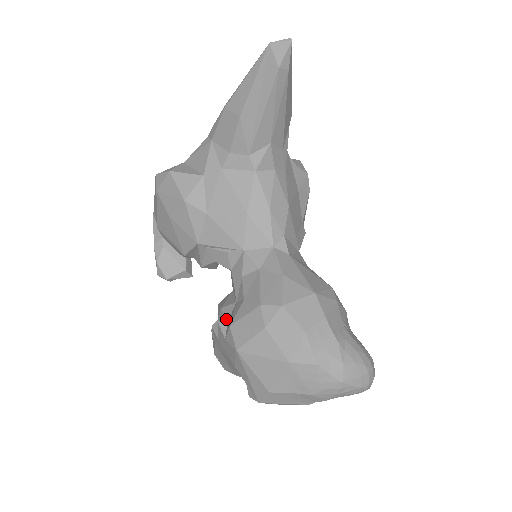
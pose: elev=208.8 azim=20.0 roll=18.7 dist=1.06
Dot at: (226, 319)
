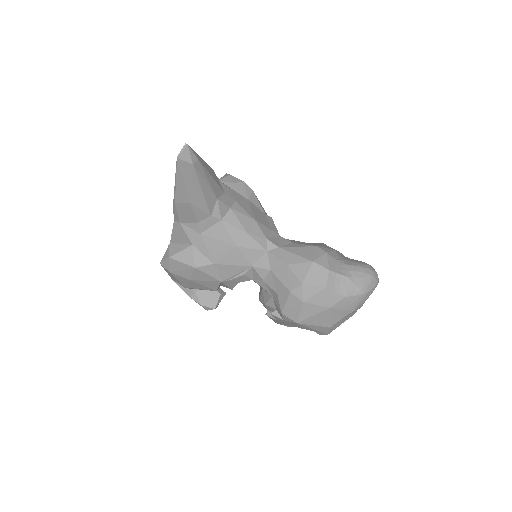
Dot at: (274, 309)
